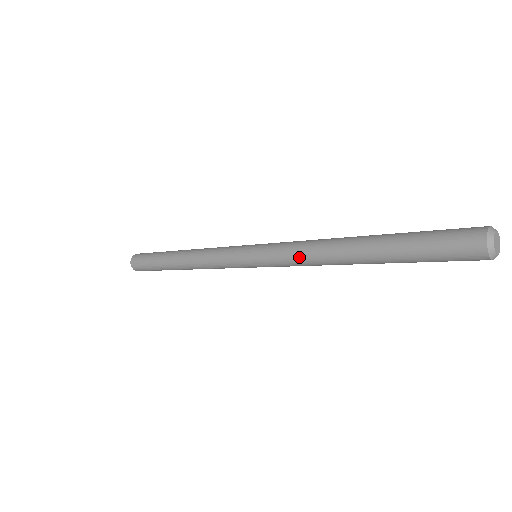
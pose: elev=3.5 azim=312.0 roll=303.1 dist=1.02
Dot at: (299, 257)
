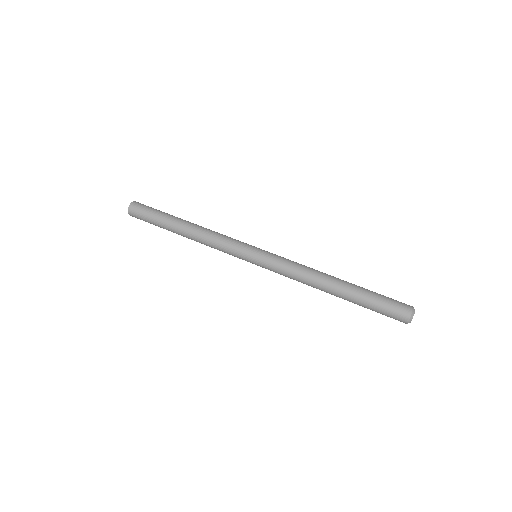
Dot at: occluded
